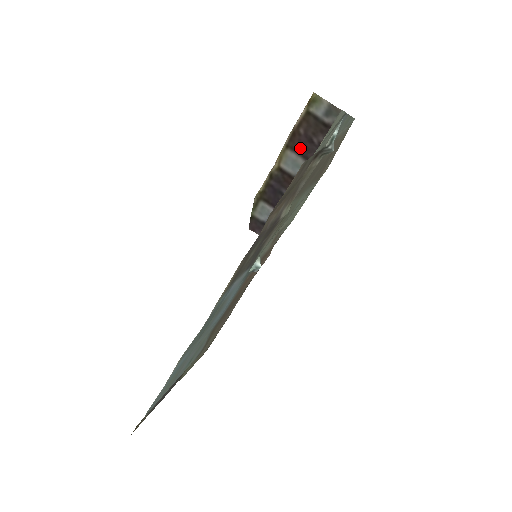
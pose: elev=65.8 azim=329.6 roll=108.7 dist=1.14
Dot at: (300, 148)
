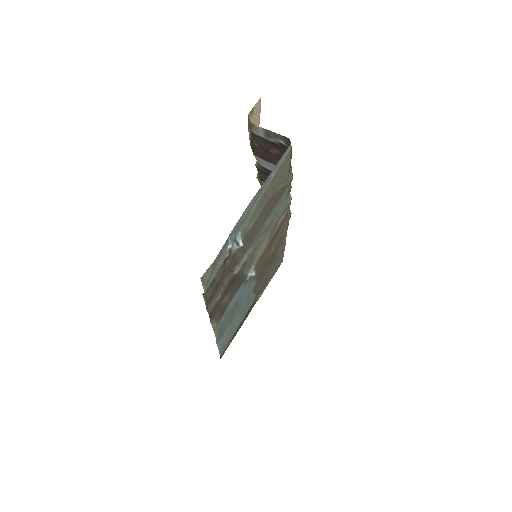
Dot at: (263, 157)
